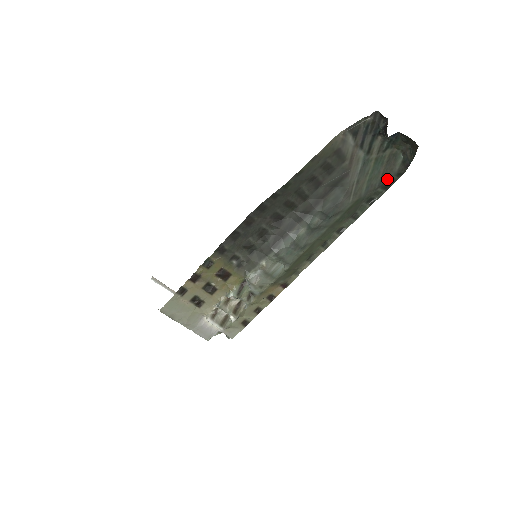
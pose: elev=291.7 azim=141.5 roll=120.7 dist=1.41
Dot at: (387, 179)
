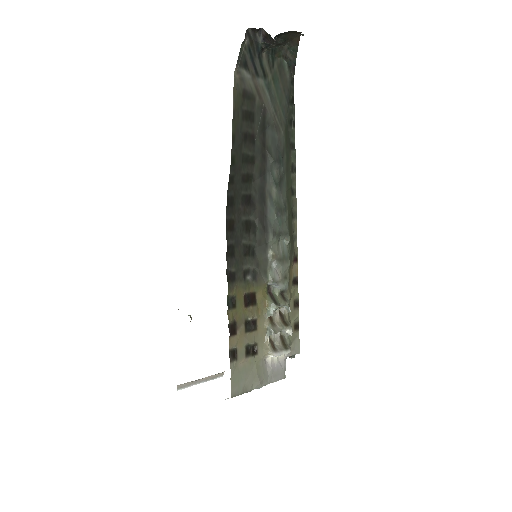
Dot at: (288, 93)
